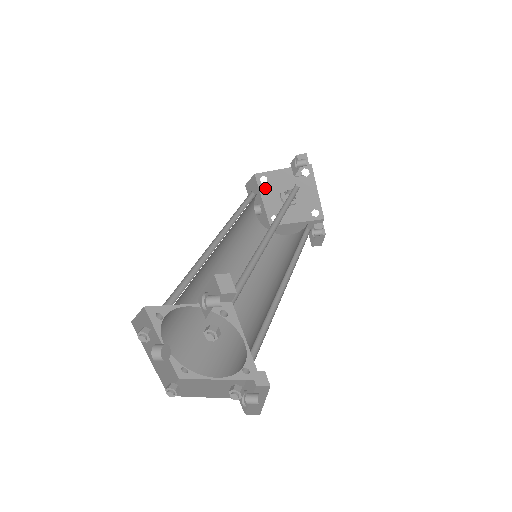
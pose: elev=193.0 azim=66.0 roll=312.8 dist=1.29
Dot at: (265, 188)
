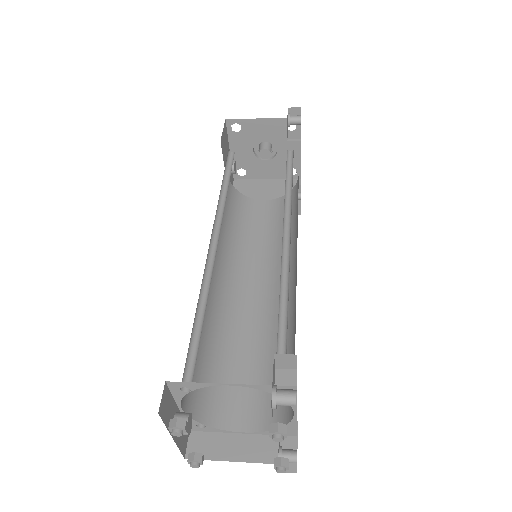
Dot at: (236, 137)
